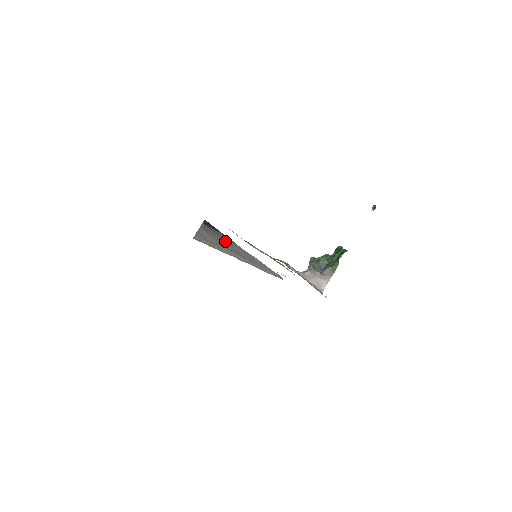
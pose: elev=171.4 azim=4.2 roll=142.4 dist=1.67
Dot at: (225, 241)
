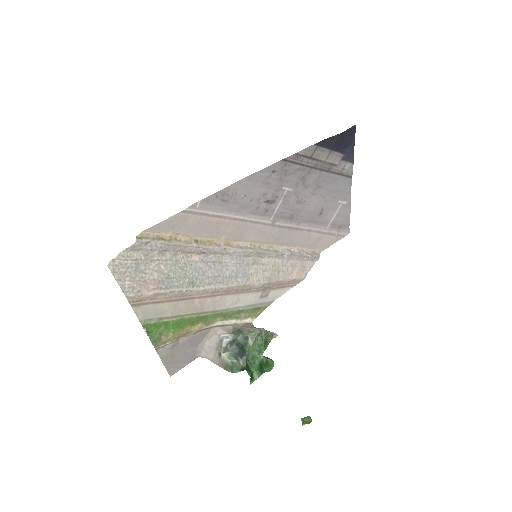
Dot at: (310, 182)
